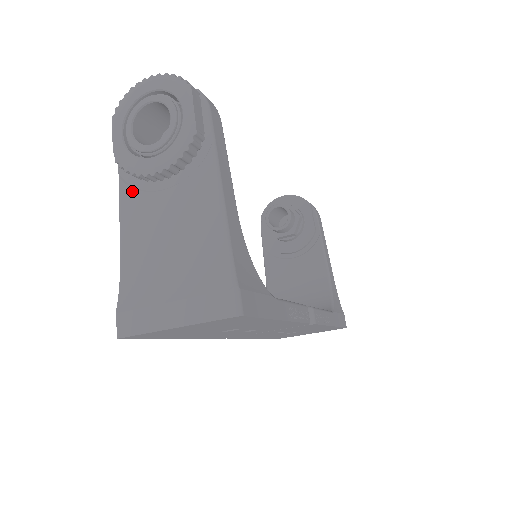
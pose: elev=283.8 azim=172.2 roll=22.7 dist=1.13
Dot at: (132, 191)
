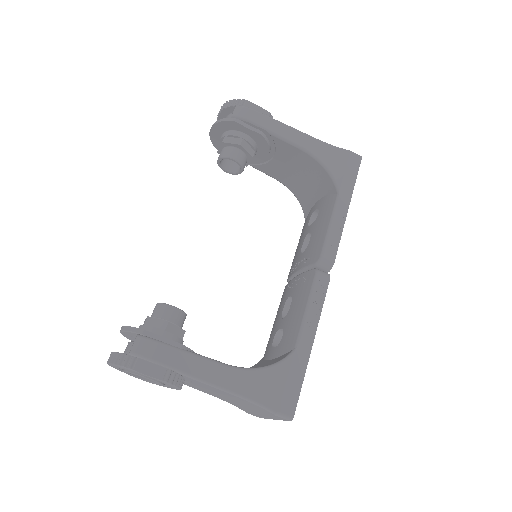
Dot at: occluded
